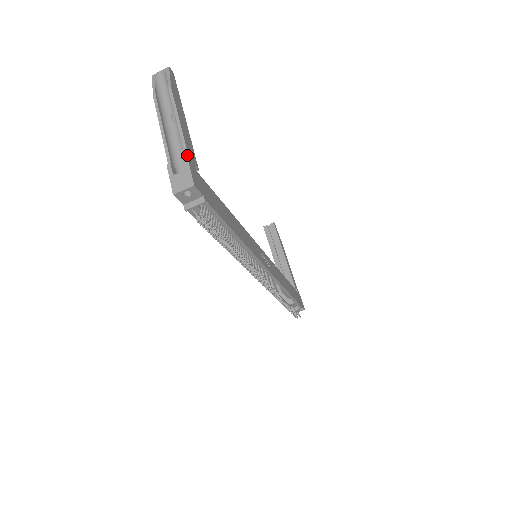
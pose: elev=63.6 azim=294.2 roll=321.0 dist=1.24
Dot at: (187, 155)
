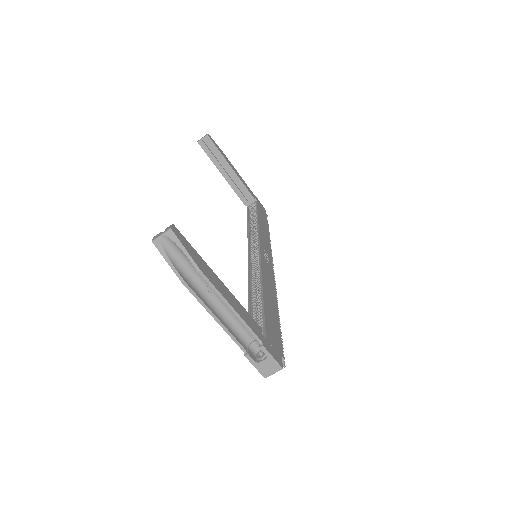
Dot at: (259, 340)
